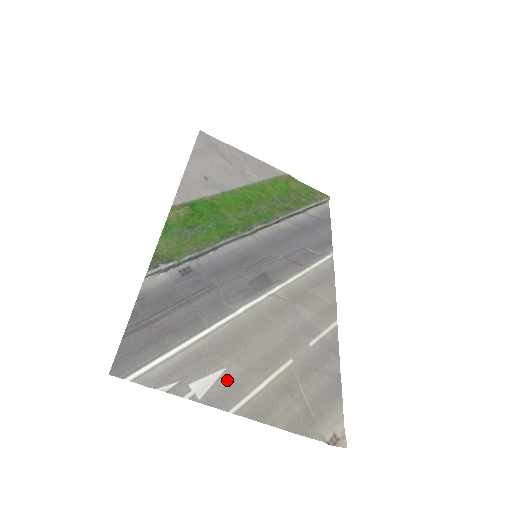
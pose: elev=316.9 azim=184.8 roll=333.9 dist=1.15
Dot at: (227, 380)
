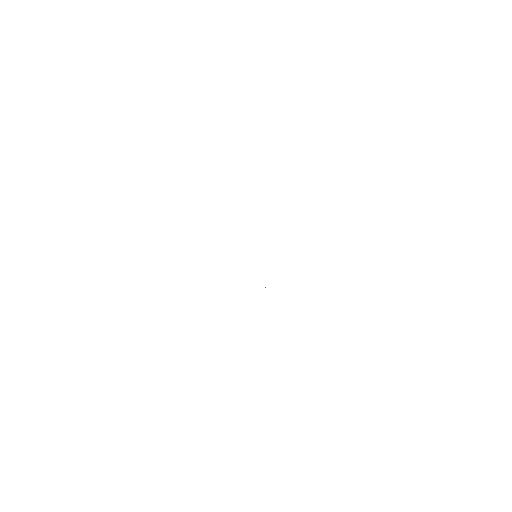
Dot at: occluded
